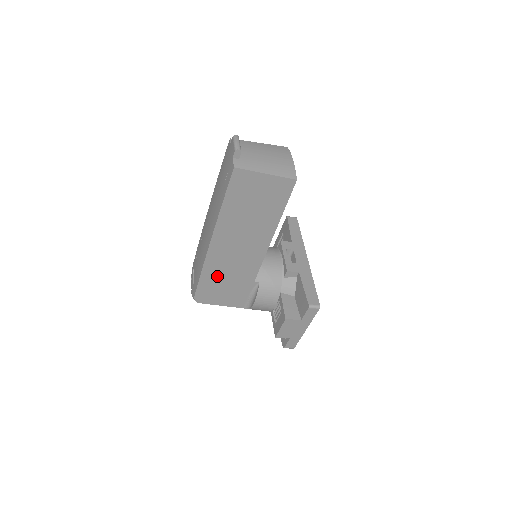
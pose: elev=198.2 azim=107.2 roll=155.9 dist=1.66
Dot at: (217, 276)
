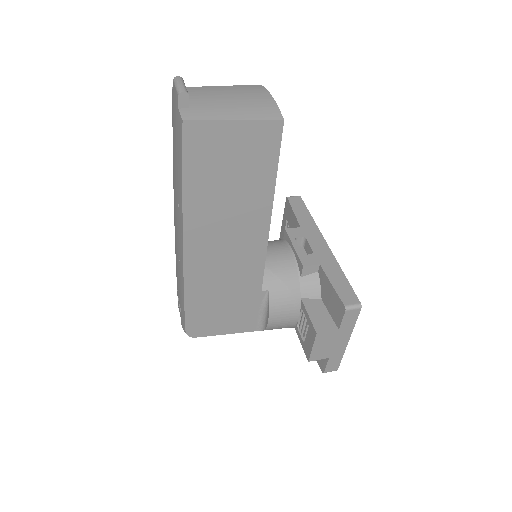
Dot at: (208, 295)
